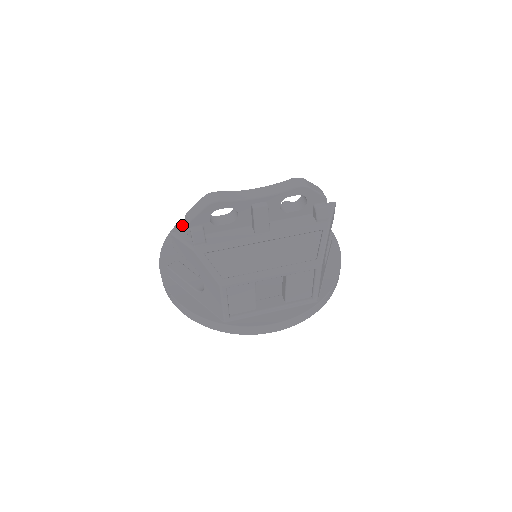
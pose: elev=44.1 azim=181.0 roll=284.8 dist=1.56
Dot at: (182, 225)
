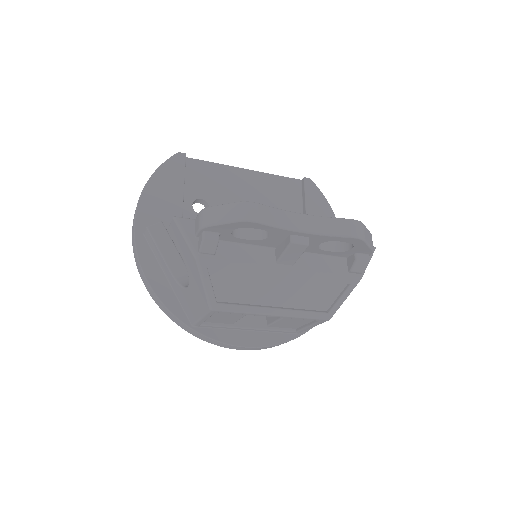
Dot at: (179, 161)
